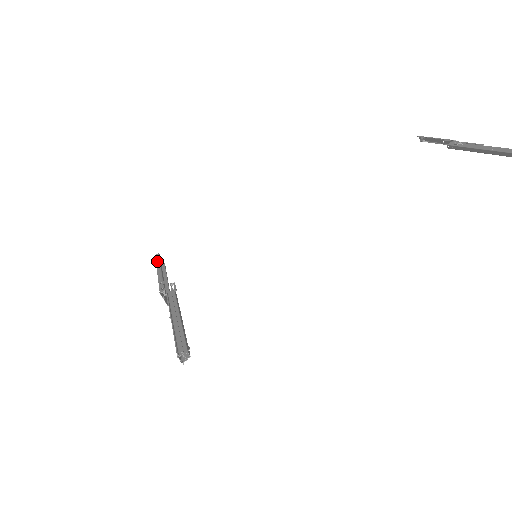
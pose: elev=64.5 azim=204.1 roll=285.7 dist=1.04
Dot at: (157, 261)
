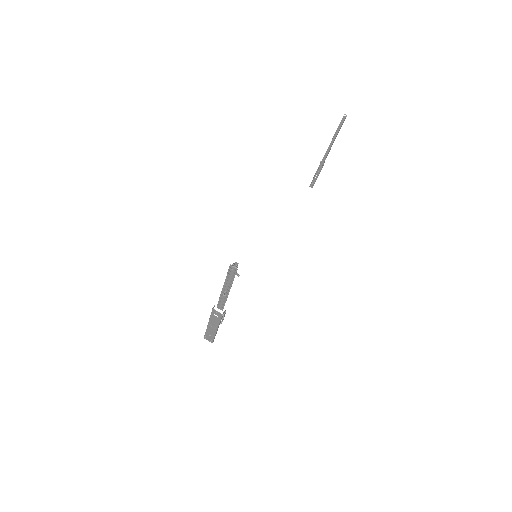
Dot at: (206, 331)
